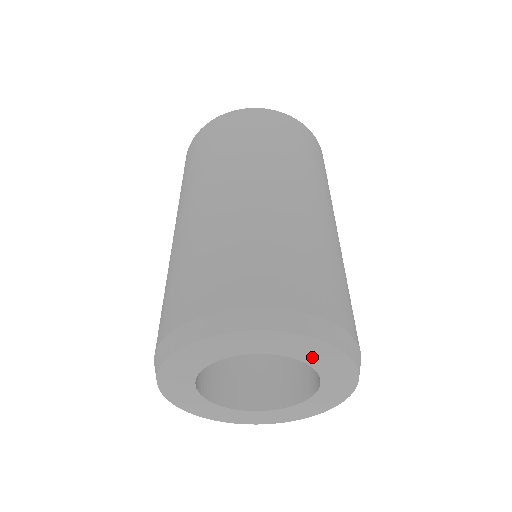
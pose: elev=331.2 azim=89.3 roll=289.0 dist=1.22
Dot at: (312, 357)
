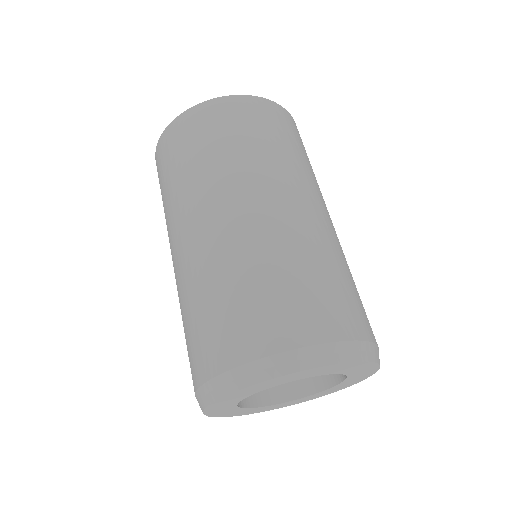
Dot at: (351, 370)
